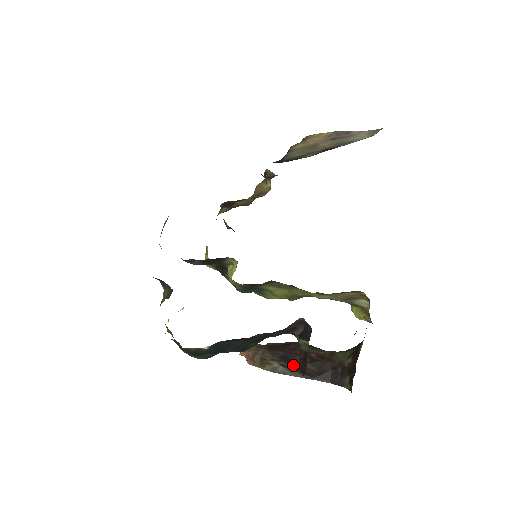
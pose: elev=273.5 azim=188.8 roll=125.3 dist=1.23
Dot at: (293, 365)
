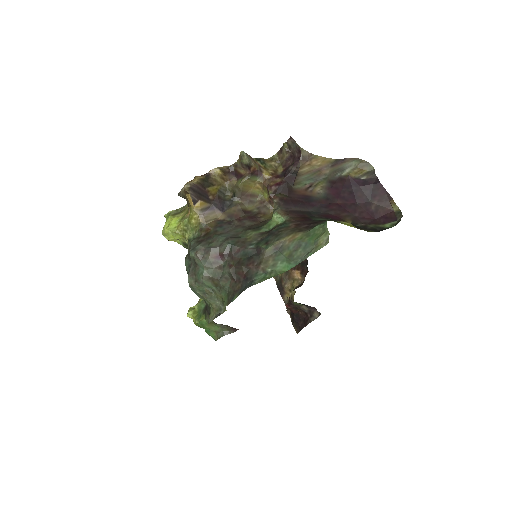
Dot at: occluded
